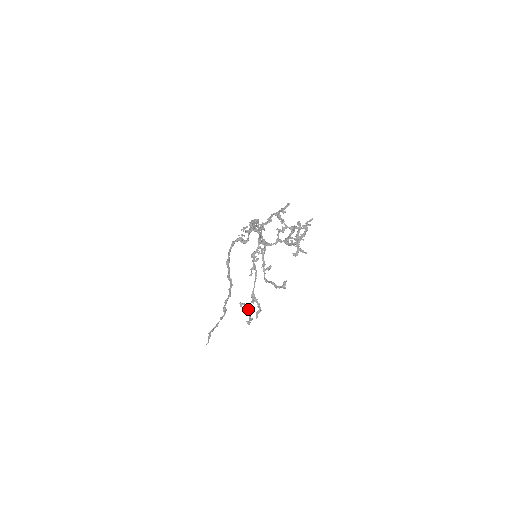
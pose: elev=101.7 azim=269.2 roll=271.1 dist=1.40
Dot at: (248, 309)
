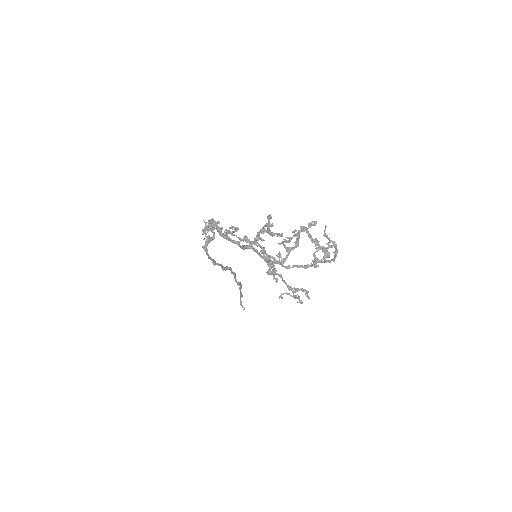
Dot at: (289, 294)
